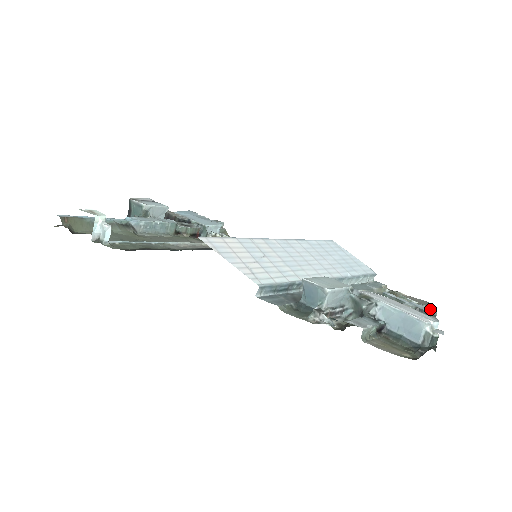
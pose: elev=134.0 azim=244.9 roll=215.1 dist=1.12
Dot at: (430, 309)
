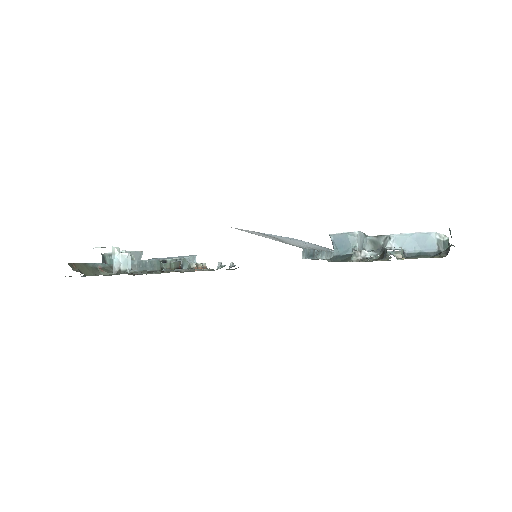
Dot at: occluded
